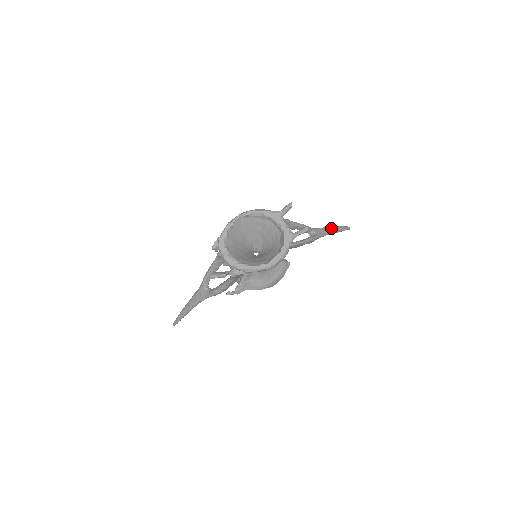
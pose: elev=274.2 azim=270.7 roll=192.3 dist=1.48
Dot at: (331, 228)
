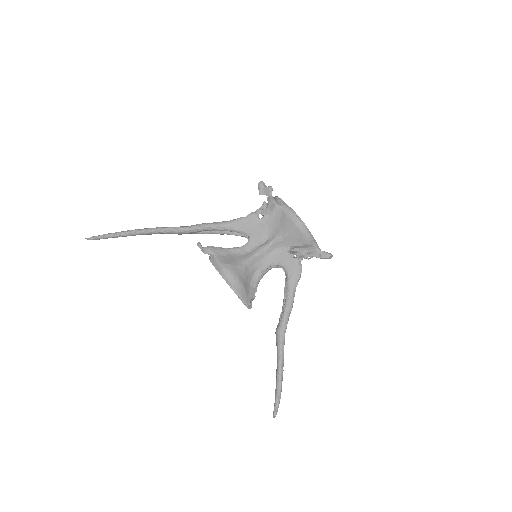
Dot at: (283, 364)
